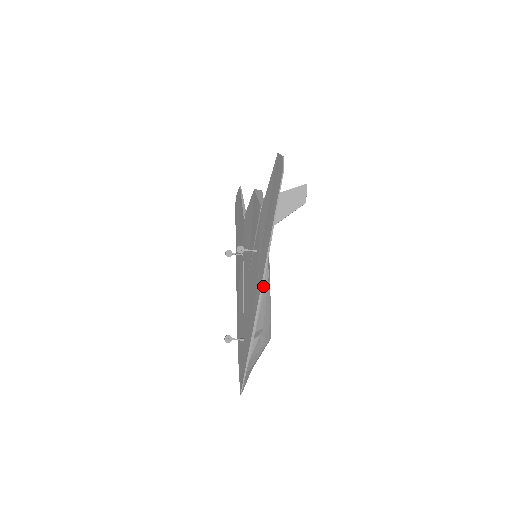
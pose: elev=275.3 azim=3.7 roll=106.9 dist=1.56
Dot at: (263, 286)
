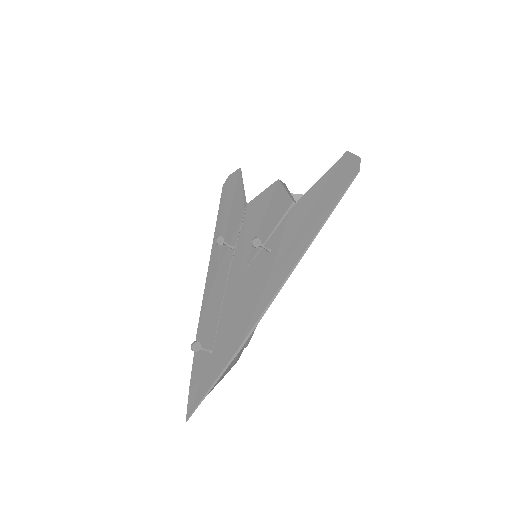
Dot at: occluded
